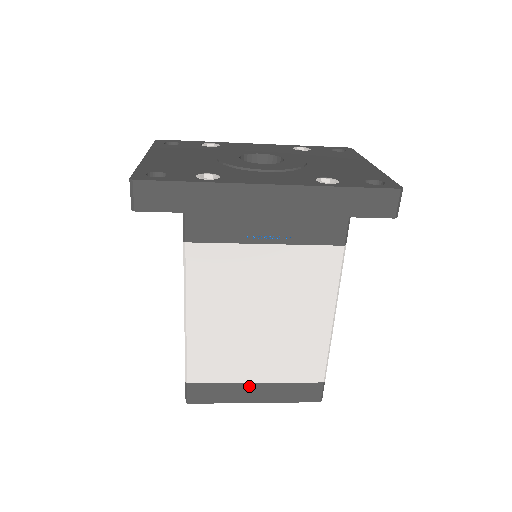
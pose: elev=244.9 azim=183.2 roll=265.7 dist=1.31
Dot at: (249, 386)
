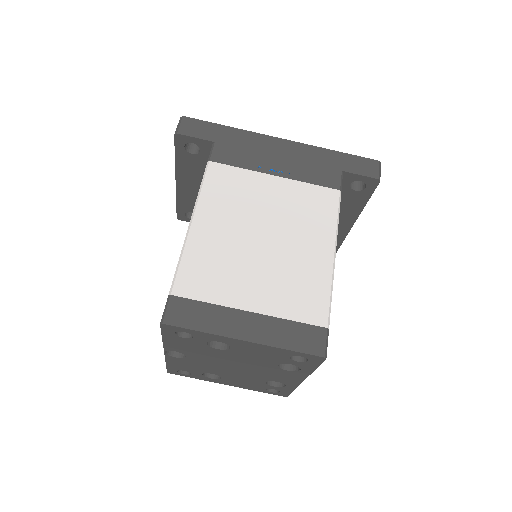
Dot at: (241, 314)
